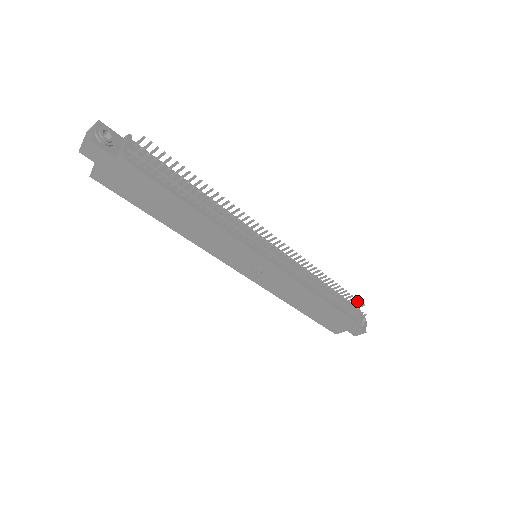
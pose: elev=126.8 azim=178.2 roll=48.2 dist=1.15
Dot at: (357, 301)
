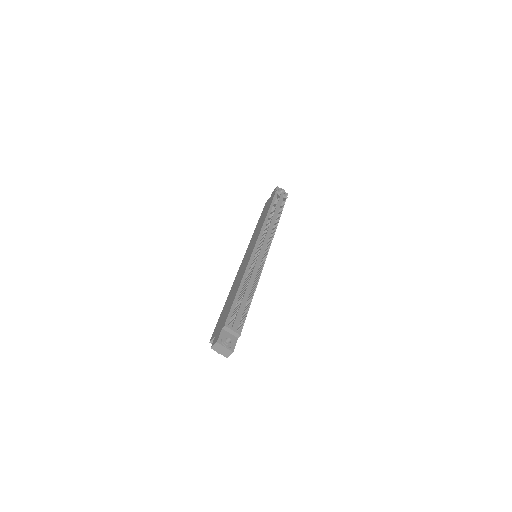
Dot at: occluded
